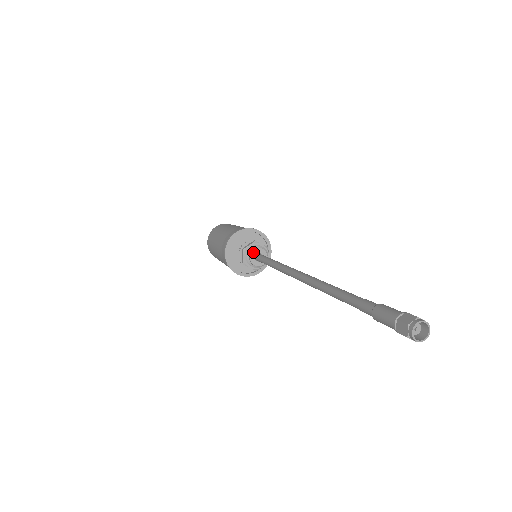
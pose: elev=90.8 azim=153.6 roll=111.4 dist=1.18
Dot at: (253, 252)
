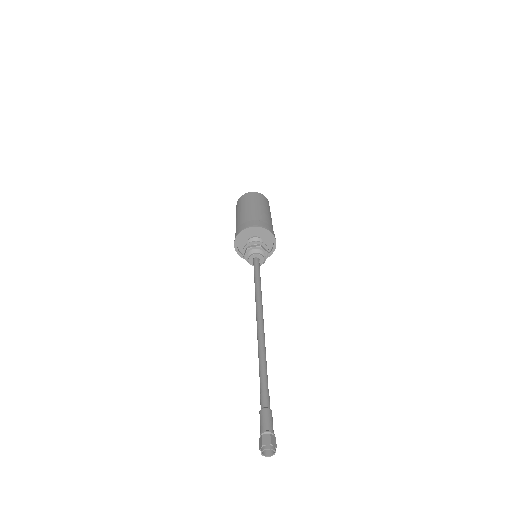
Dot at: (253, 255)
